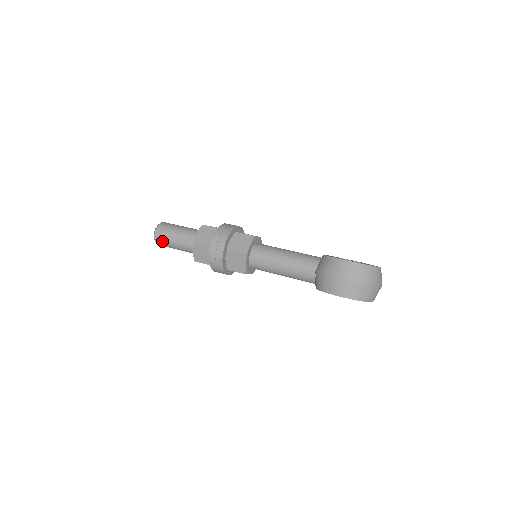
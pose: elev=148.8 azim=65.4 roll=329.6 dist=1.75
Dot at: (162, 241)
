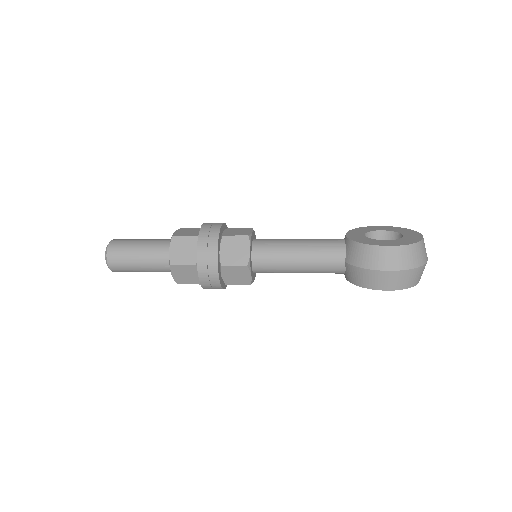
Dot at: (121, 269)
